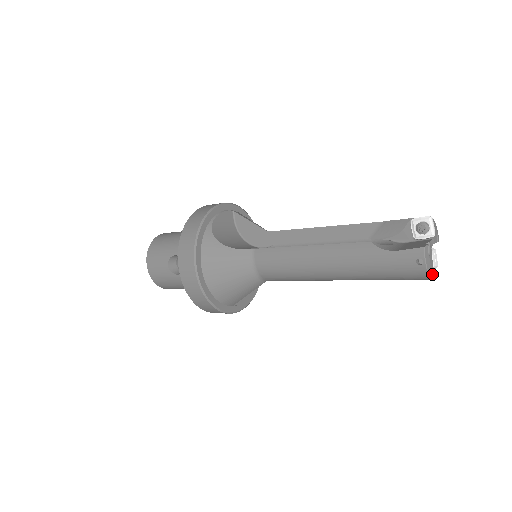
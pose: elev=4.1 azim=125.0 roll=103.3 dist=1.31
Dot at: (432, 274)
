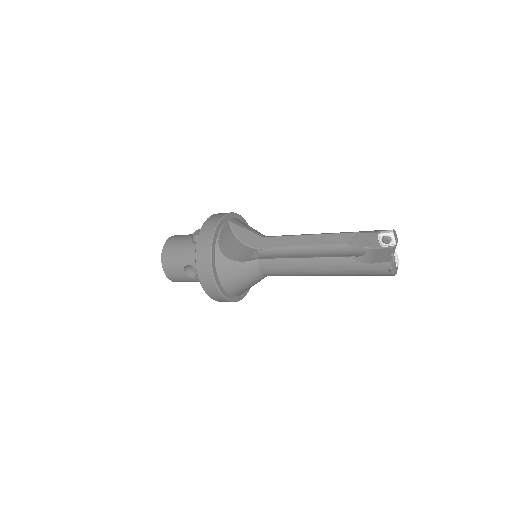
Dot at: (396, 272)
